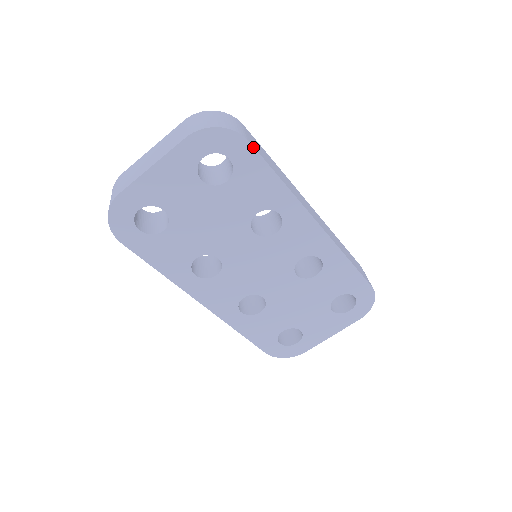
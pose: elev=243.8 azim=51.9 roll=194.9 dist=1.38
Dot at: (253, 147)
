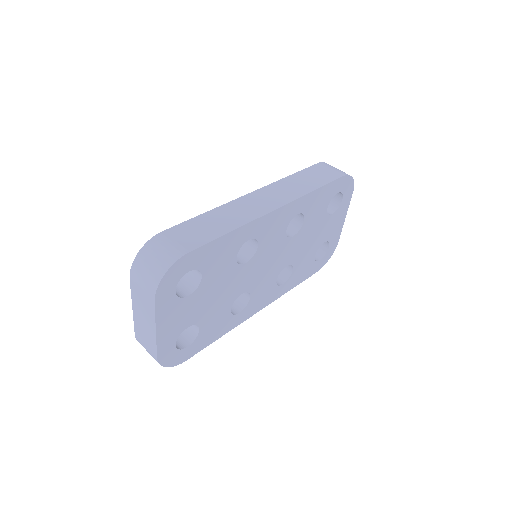
Dot at: (194, 250)
